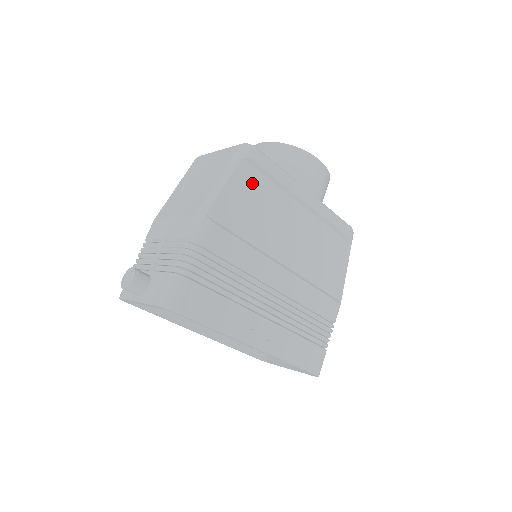
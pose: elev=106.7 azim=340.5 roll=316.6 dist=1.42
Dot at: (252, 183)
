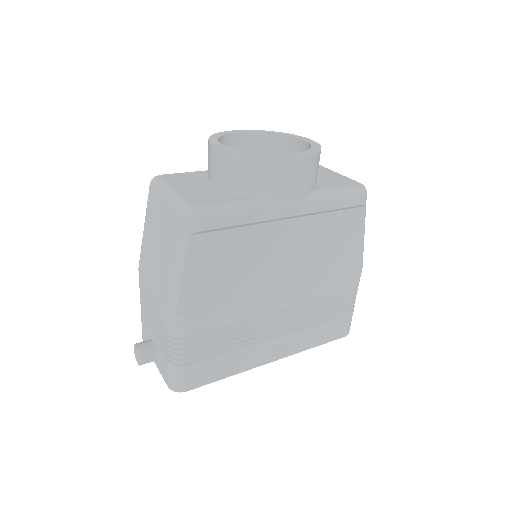
Dot at: (213, 248)
